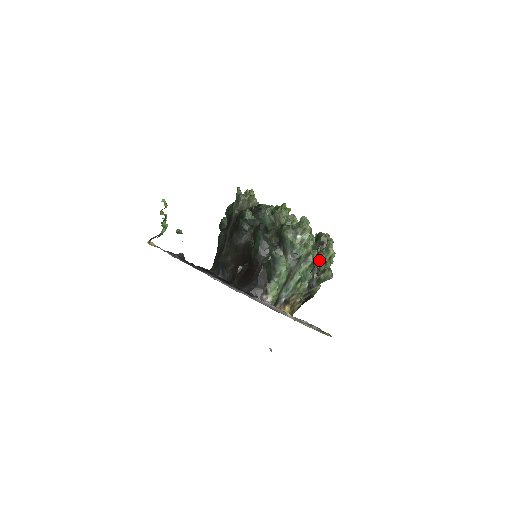
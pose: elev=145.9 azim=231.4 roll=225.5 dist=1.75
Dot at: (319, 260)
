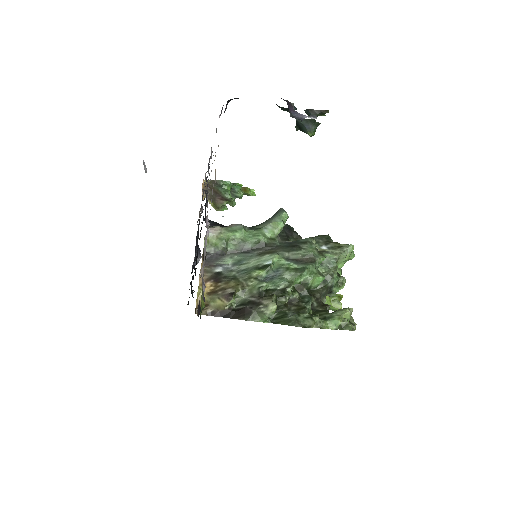
Dot at: occluded
